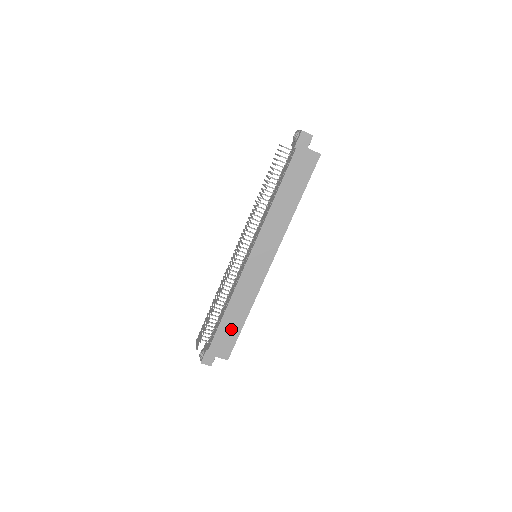
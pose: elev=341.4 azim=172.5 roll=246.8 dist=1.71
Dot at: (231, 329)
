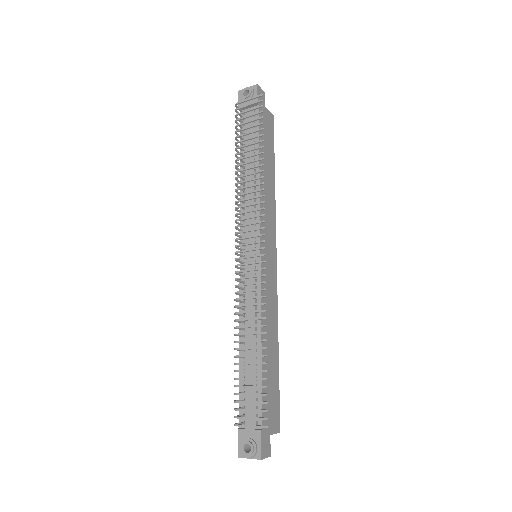
Dot at: (271, 376)
